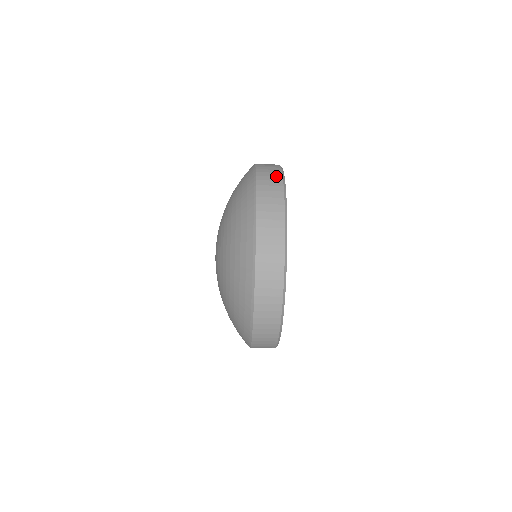
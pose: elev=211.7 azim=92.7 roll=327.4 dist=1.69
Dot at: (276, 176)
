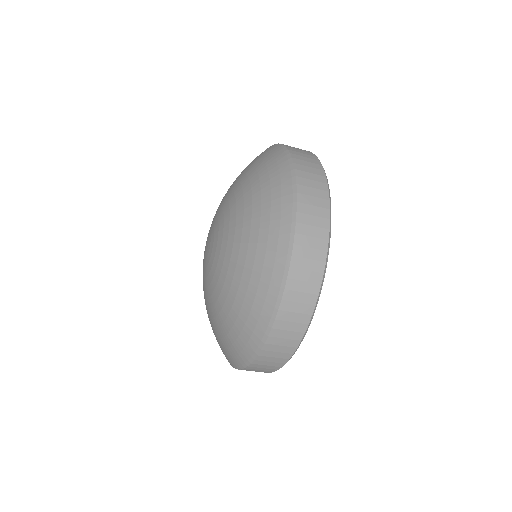
Dot at: (310, 155)
